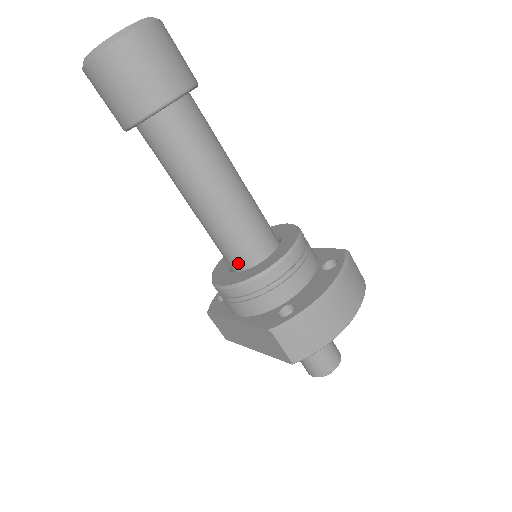
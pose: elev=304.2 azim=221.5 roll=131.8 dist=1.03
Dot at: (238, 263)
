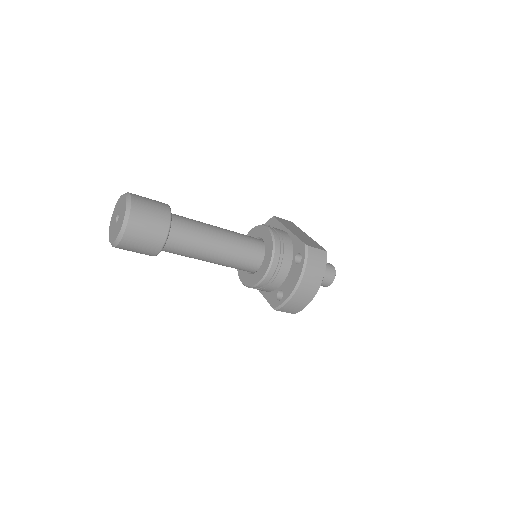
Dot at: occluded
